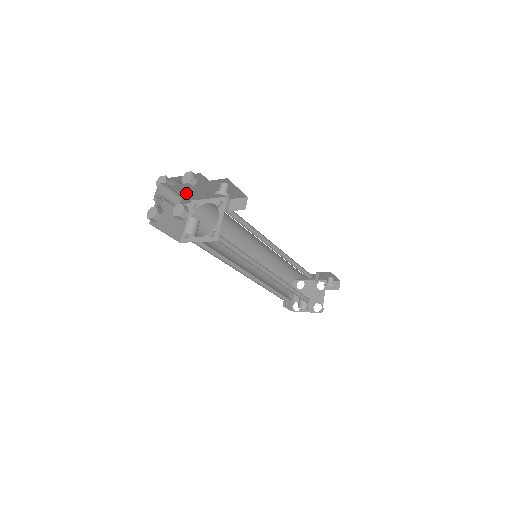
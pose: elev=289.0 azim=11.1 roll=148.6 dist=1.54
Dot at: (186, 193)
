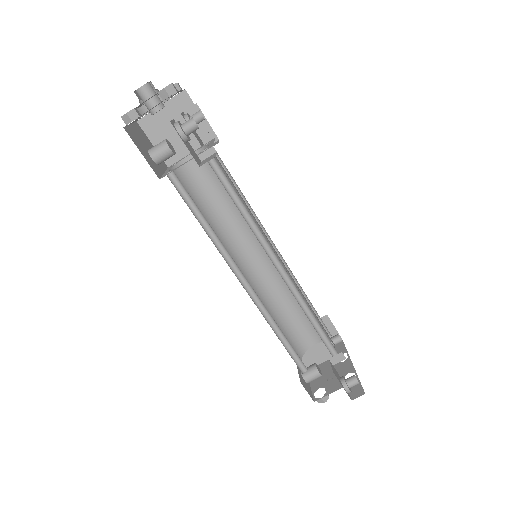
Dot at: occluded
